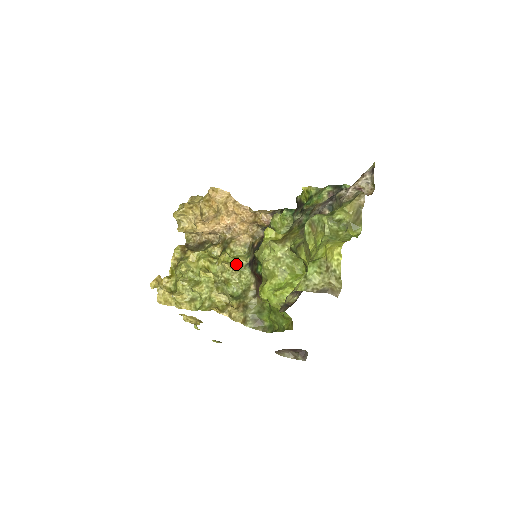
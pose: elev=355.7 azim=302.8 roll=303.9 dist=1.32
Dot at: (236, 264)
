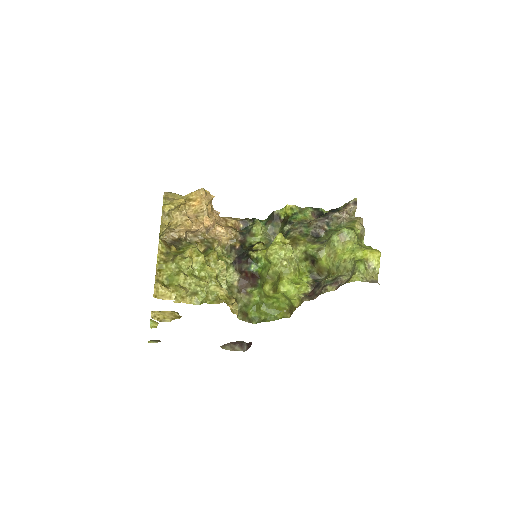
Dot at: (224, 262)
